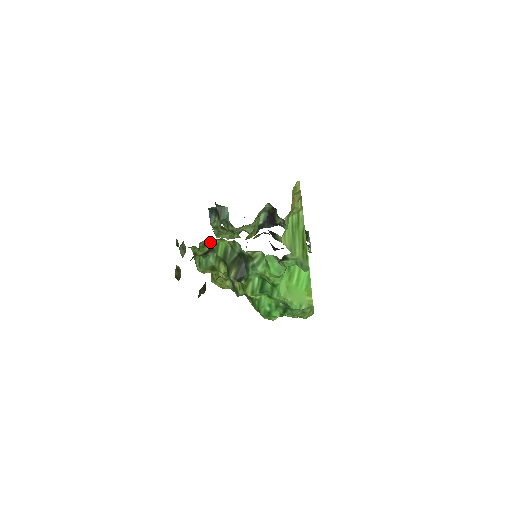
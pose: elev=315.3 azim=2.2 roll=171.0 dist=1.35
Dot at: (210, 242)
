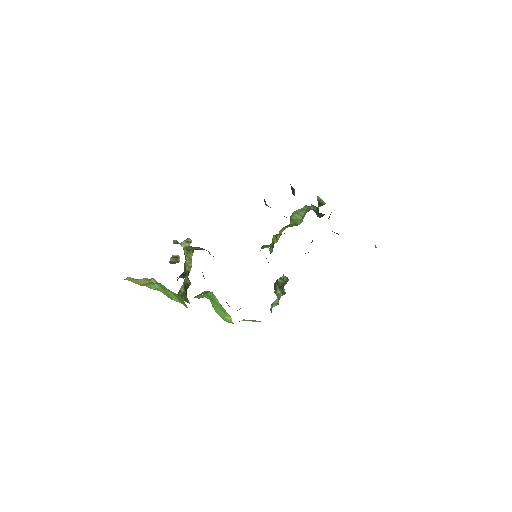
Dot at: (196, 247)
